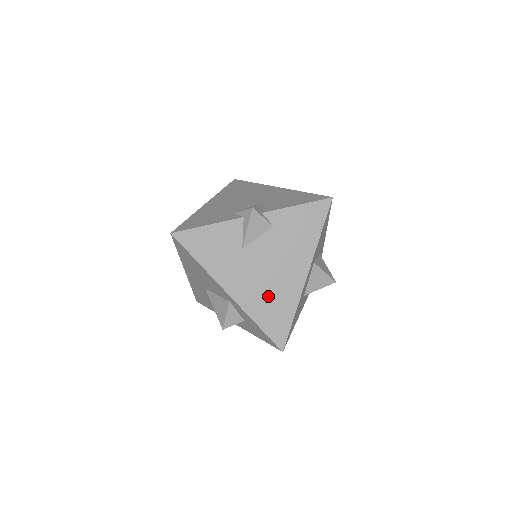
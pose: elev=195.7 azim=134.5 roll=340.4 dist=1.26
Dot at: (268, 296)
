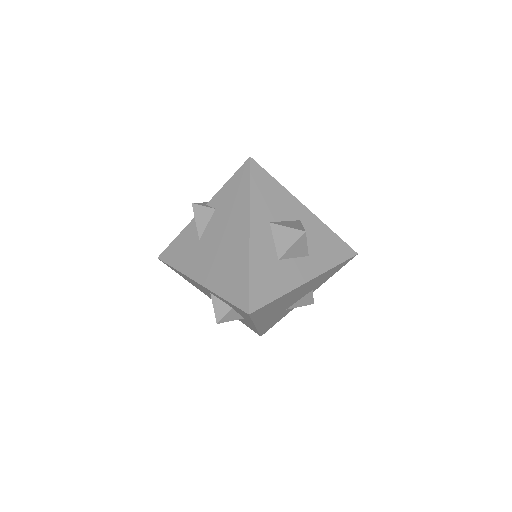
Dot at: (225, 268)
